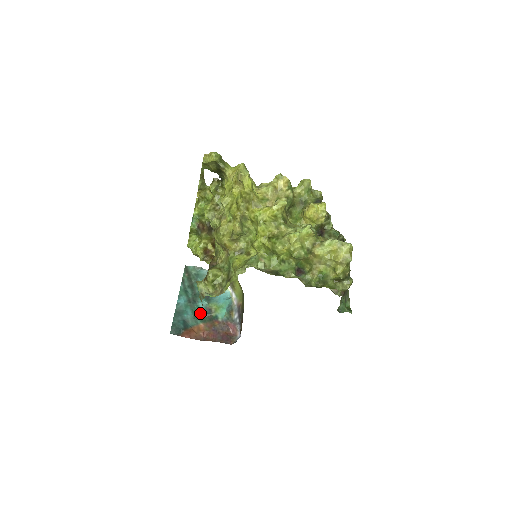
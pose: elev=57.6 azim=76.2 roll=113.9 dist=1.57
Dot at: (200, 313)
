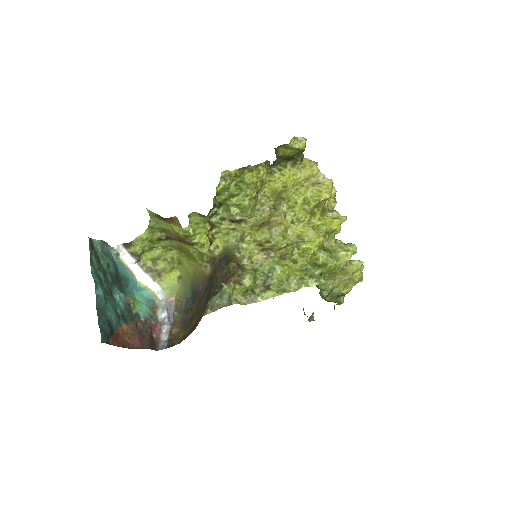
Dot at: (120, 310)
